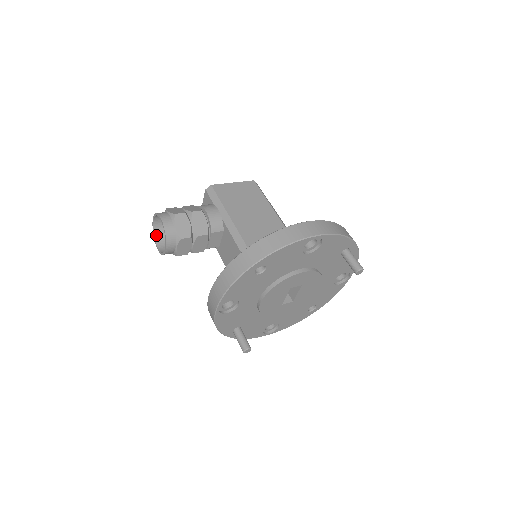
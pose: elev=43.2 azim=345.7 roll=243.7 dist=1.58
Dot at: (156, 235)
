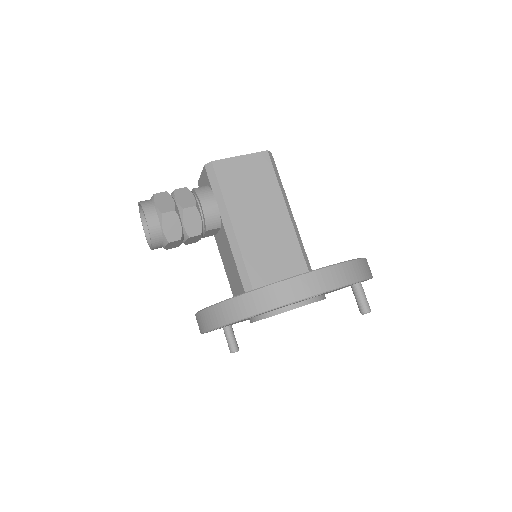
Dot at: (143, 217)
